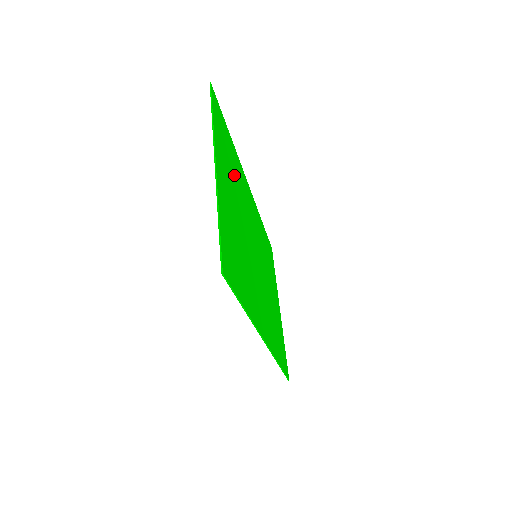
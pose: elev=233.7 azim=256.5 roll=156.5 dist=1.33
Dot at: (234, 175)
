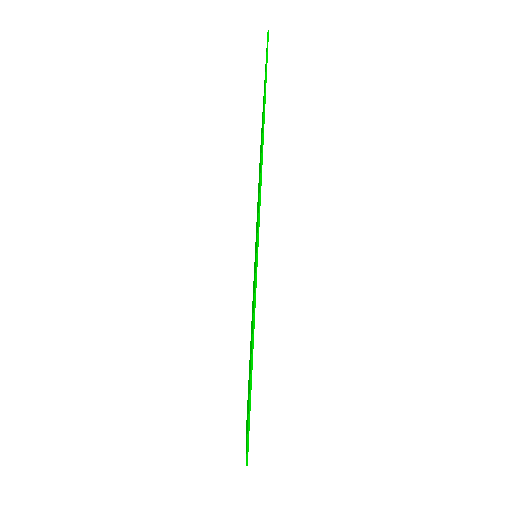
Dot at: occluded
